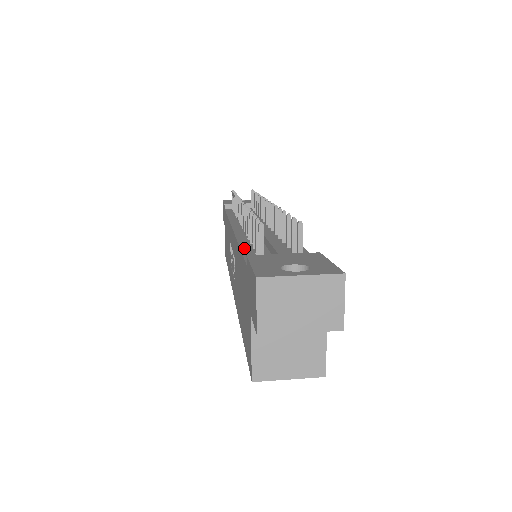
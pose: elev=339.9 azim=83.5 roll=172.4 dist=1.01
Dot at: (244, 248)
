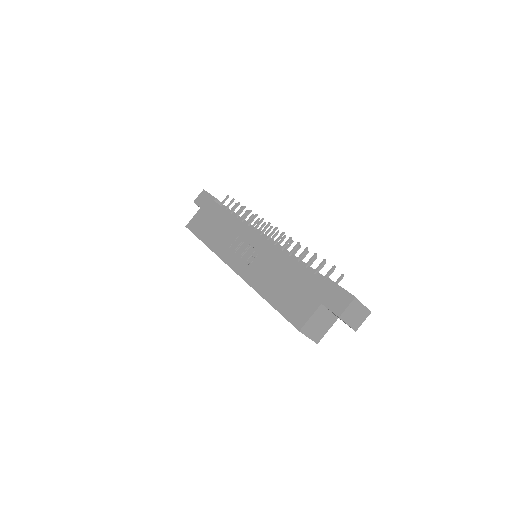
Dot at: occluded
